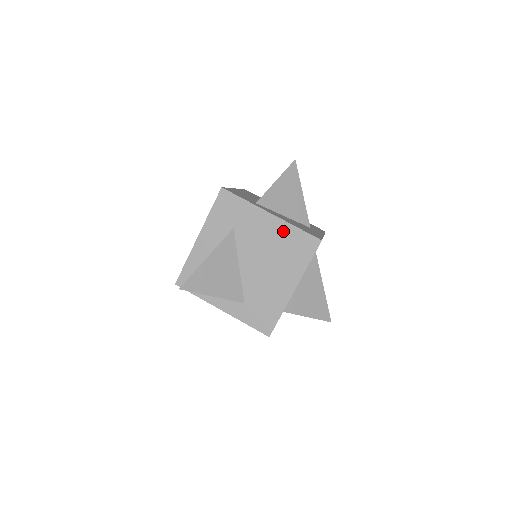
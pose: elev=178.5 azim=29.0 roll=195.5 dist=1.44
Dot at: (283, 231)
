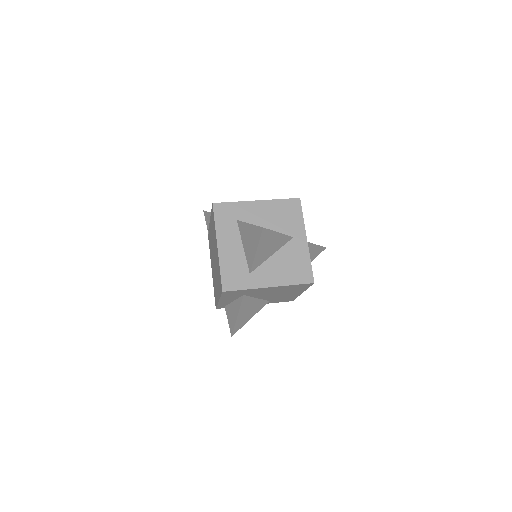
Dot at: (283, 288)
